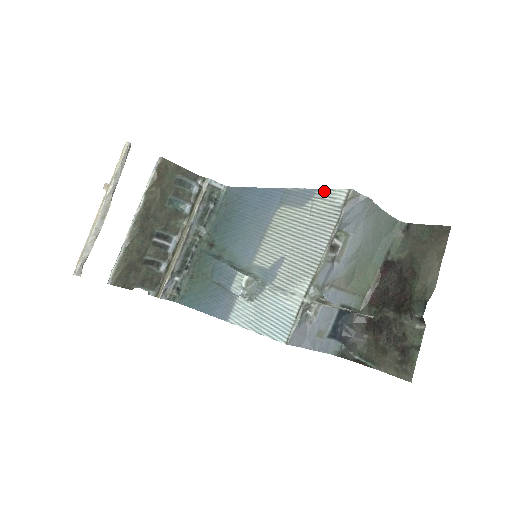
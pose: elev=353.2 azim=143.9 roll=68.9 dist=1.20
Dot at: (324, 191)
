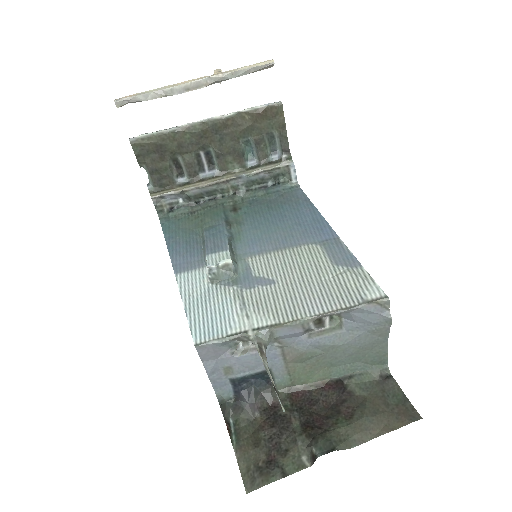
Dot at: (366, 274)
